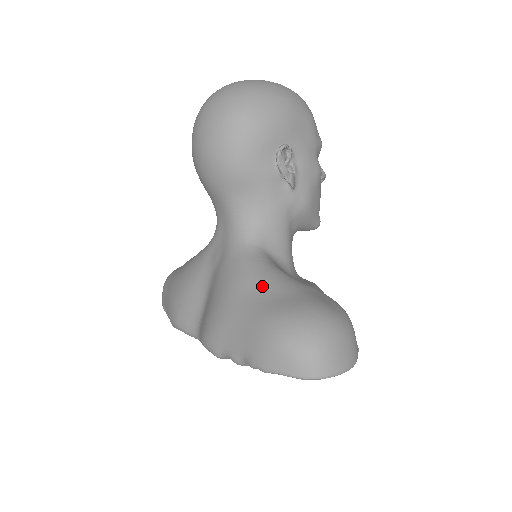
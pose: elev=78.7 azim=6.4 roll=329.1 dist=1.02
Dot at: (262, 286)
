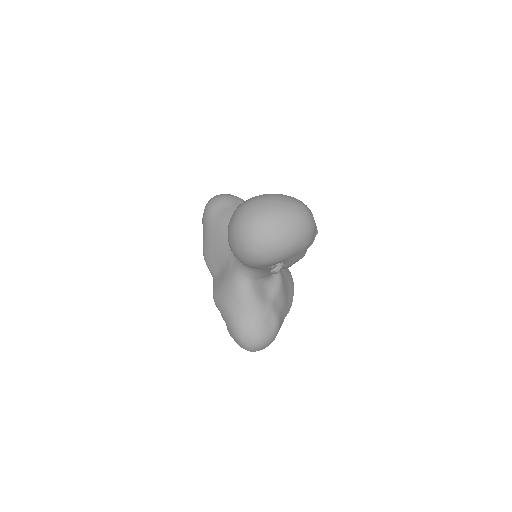
Dot at: (242, 308)
